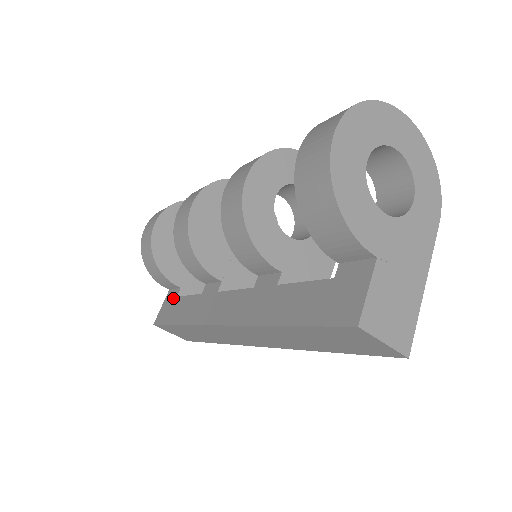
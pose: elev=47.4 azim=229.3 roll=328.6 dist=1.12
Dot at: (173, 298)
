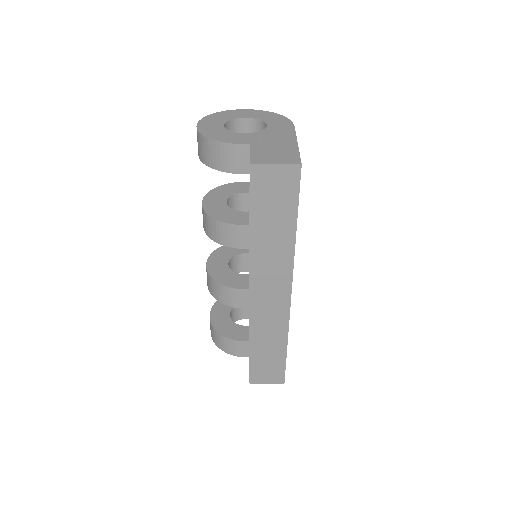
Dot at: occluded
